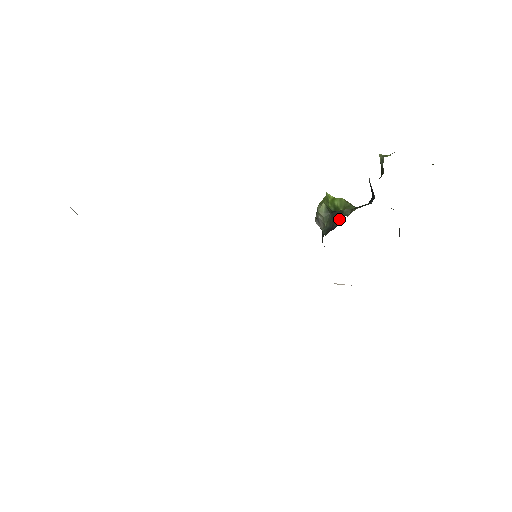
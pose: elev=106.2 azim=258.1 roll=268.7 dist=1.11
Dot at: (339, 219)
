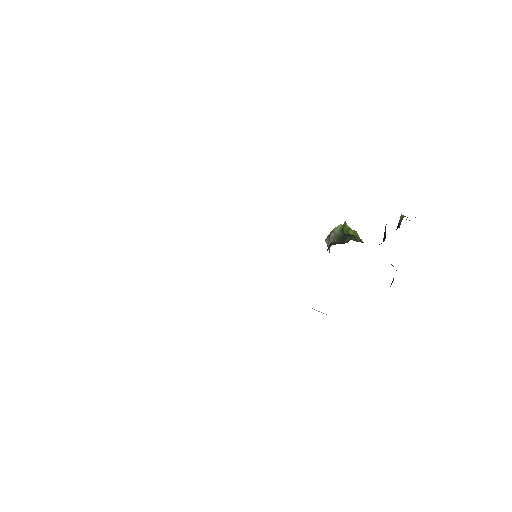
Dot at: (349, 239)
